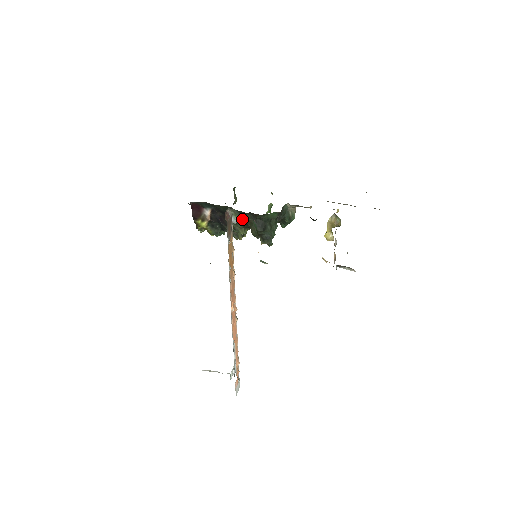
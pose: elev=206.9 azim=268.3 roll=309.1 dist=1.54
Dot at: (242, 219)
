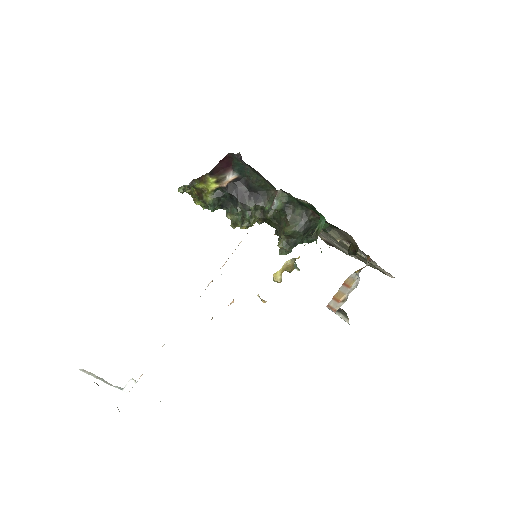
Dot at: (283, 209)
